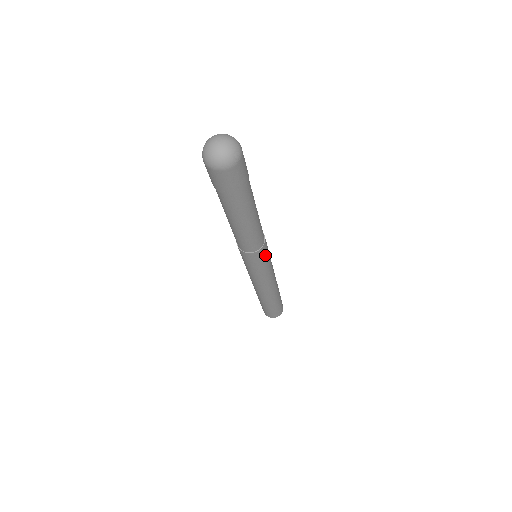
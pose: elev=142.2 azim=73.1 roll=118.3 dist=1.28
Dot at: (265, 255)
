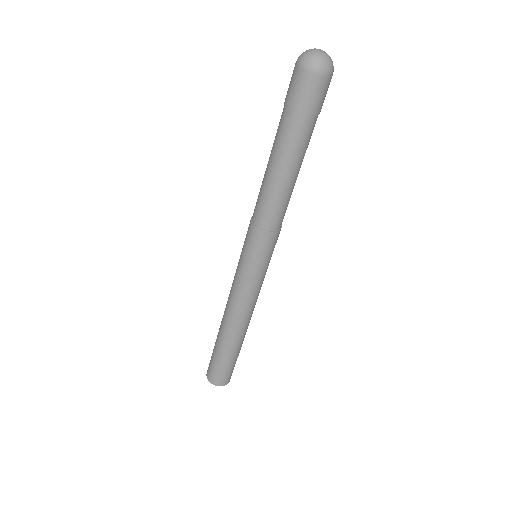
Dot at: occluded
